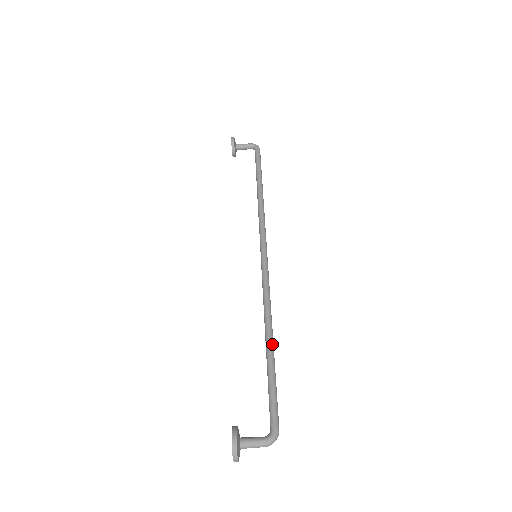
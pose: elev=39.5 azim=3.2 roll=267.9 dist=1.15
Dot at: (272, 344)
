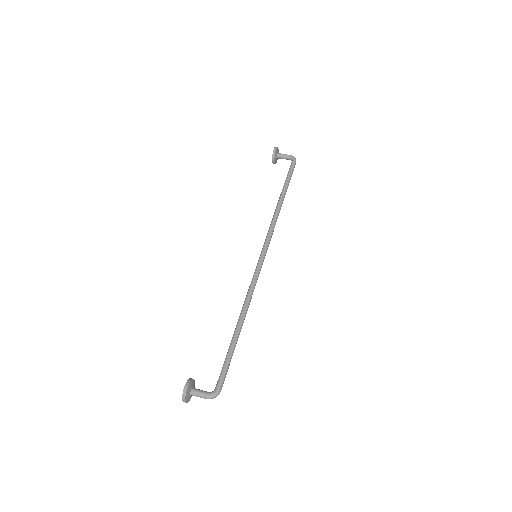
Dot at: (240, 328)
